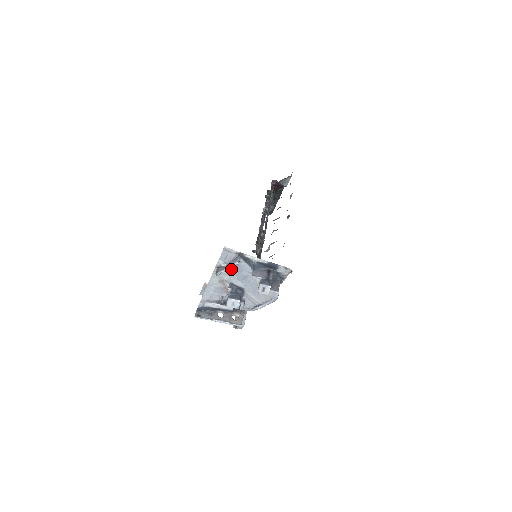
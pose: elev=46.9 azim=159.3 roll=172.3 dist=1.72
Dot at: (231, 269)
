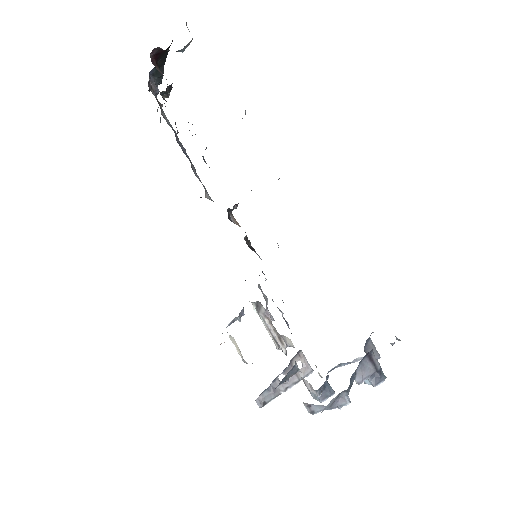
Dot at: occluded
